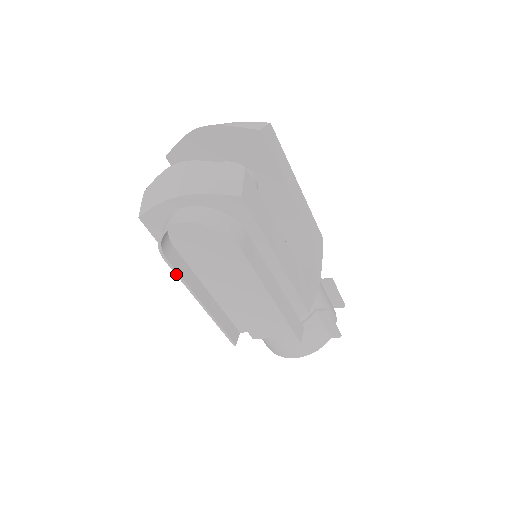
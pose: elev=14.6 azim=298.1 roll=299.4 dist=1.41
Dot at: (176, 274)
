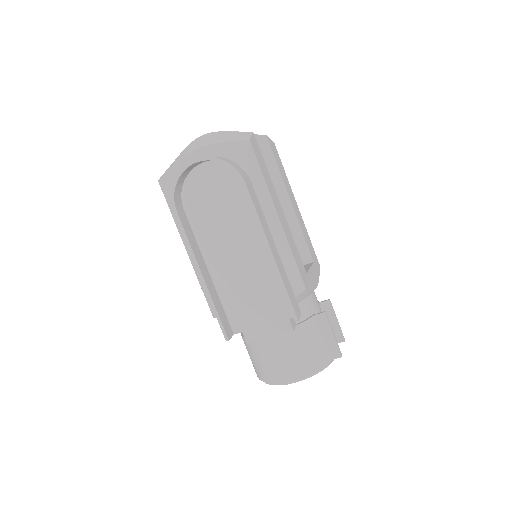
Dot at: (182, 230)
